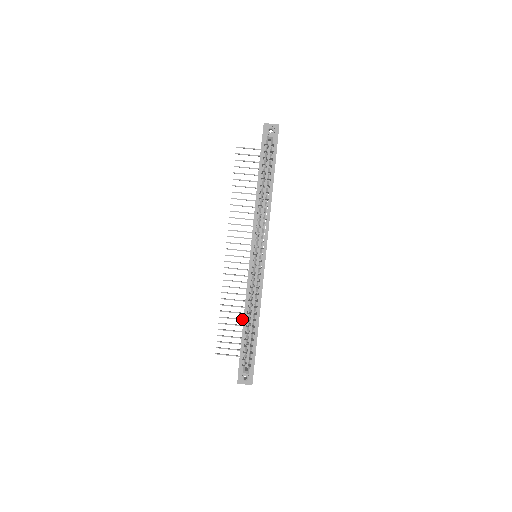
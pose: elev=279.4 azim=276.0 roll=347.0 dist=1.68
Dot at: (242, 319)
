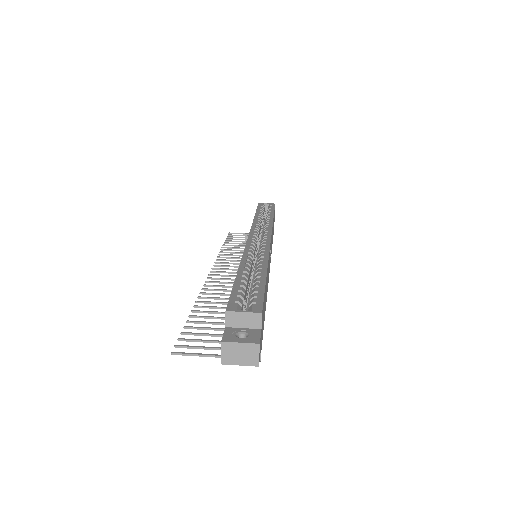
Dot at: occluded
